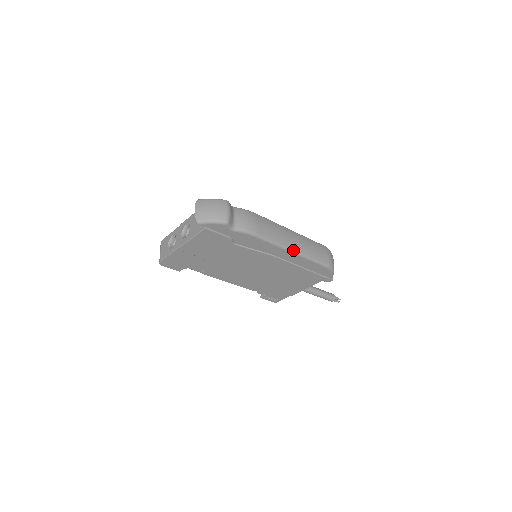
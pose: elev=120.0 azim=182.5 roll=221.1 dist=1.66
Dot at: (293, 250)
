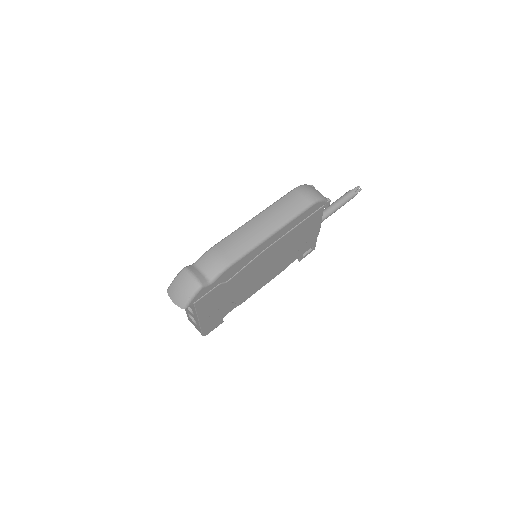
Dot at: (271, 233)
